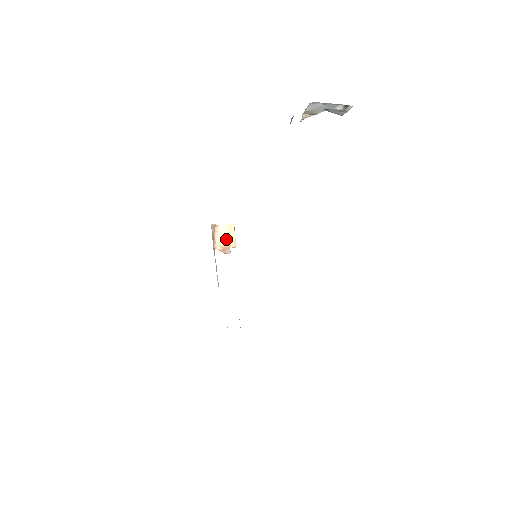
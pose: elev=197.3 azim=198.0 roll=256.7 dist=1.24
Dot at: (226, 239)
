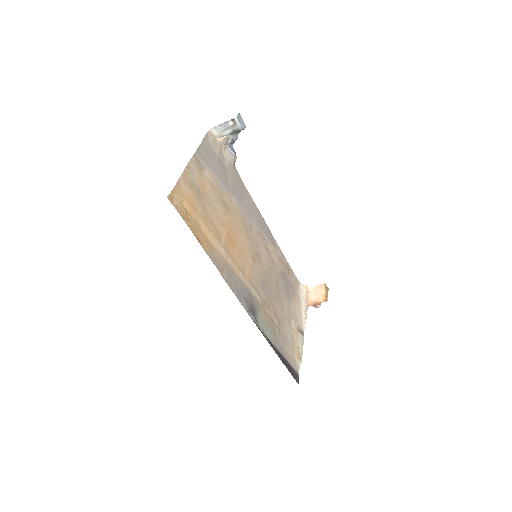
Dot at: (318, 296)
